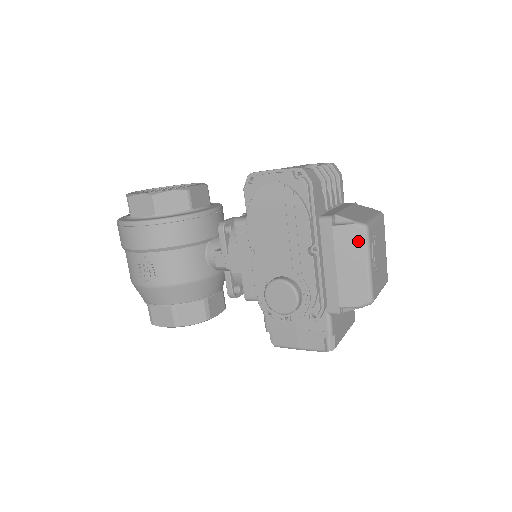
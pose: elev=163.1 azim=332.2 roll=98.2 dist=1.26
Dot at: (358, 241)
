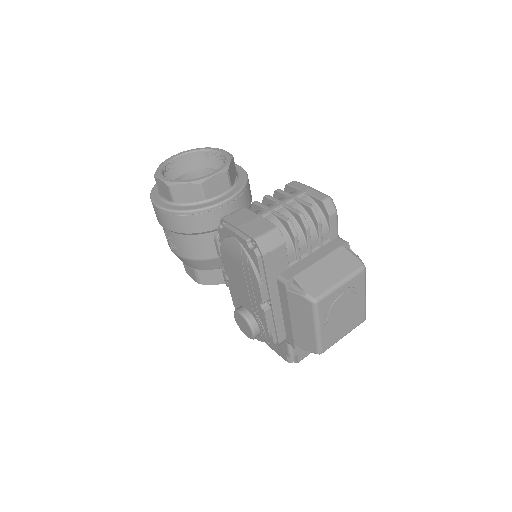
Dot at: (307, 310)
